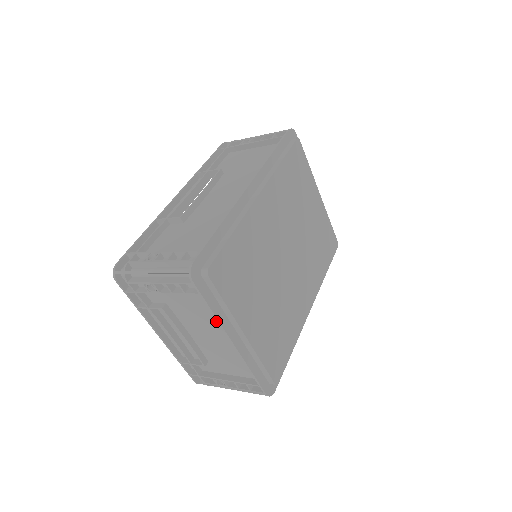
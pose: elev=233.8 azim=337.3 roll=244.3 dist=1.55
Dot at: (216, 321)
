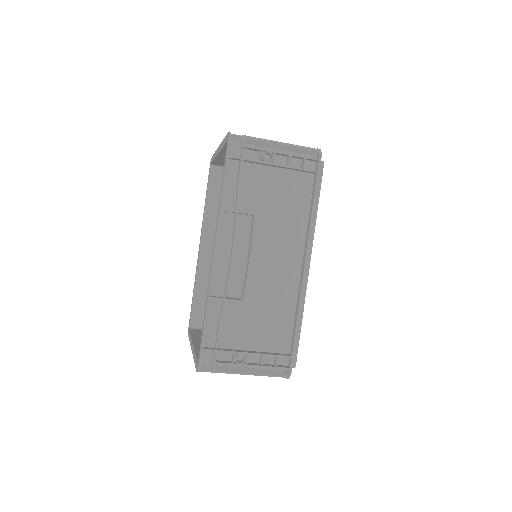
Dot at: occluded
